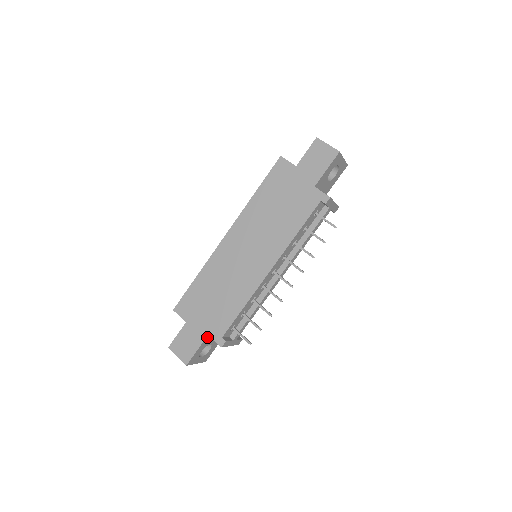
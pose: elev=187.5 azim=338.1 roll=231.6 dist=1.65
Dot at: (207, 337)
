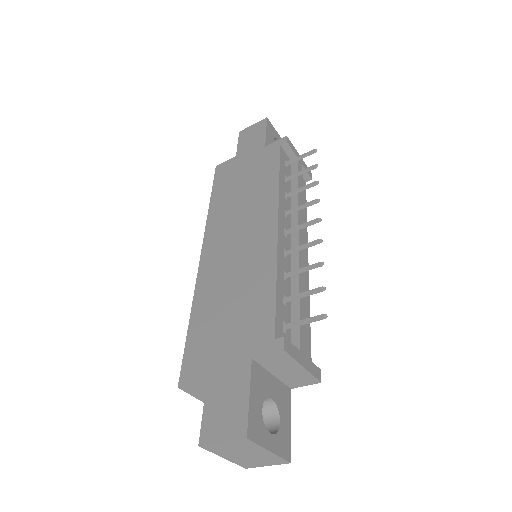
Dot at: (253, 366)
